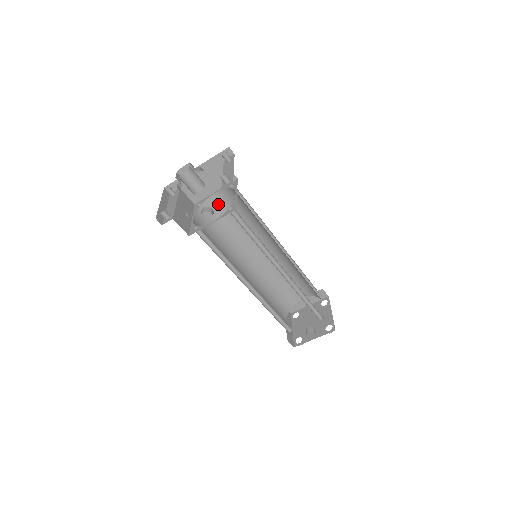
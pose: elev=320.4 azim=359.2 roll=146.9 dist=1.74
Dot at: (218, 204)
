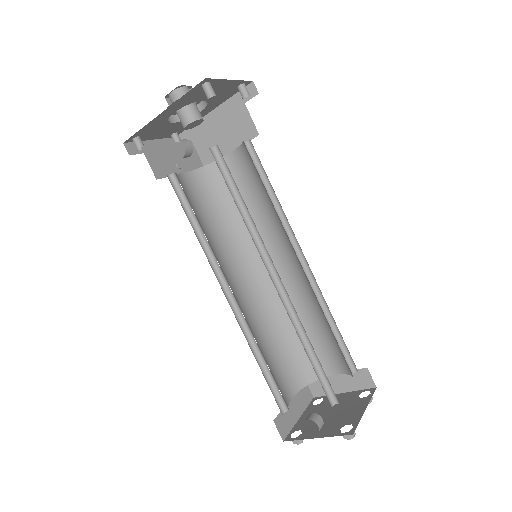
Dot at: (231, 172)
